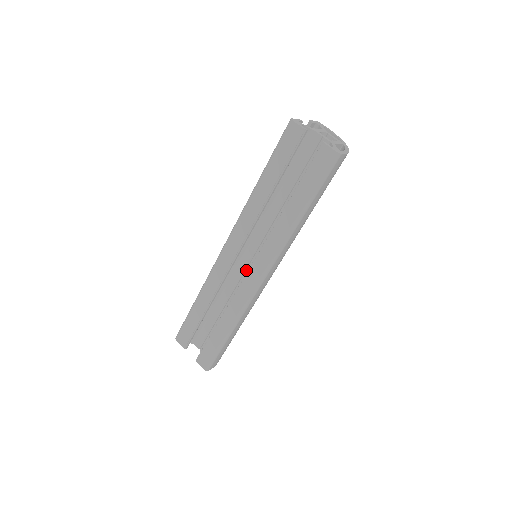
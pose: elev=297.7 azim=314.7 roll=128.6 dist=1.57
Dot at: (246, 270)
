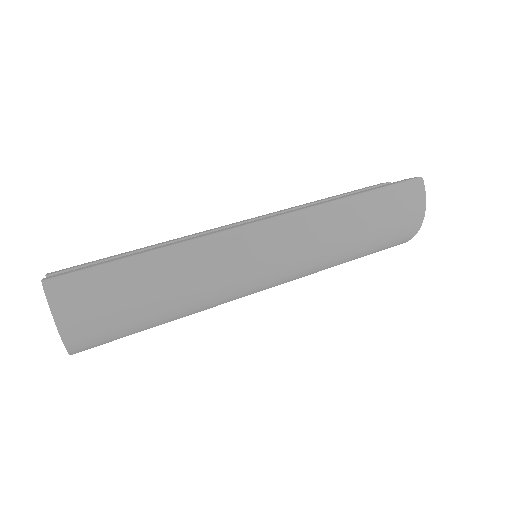
Dot at: occluded
